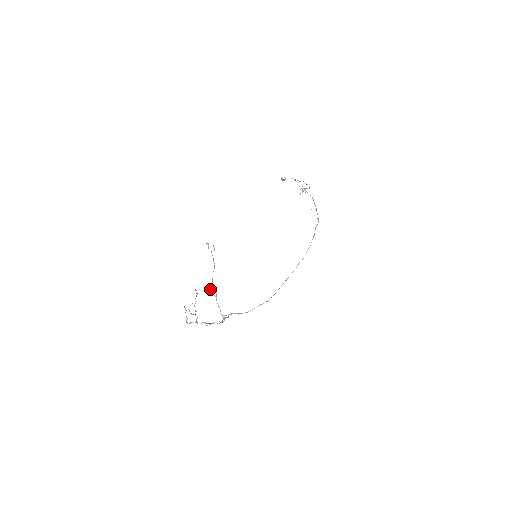
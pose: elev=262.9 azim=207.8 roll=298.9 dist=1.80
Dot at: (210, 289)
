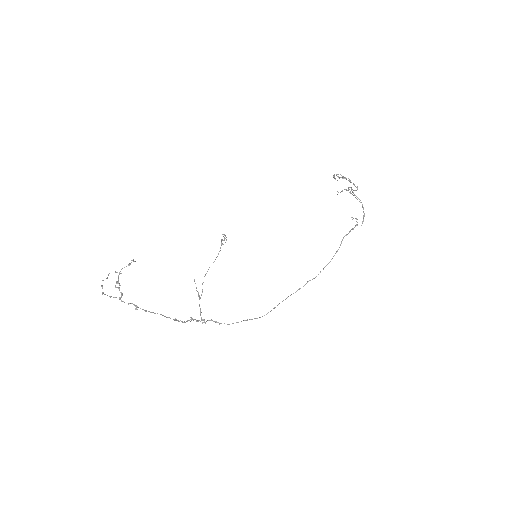
Dot at: occluded
